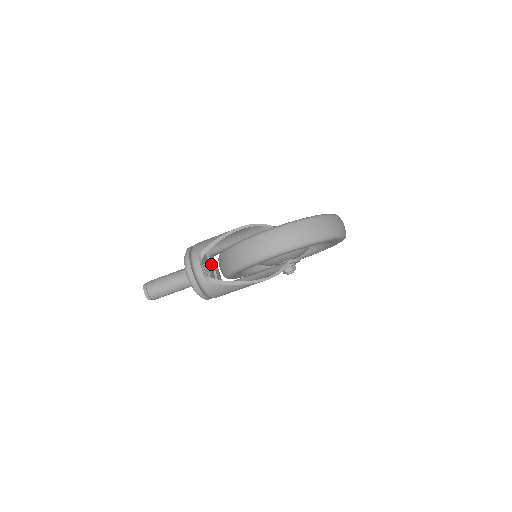
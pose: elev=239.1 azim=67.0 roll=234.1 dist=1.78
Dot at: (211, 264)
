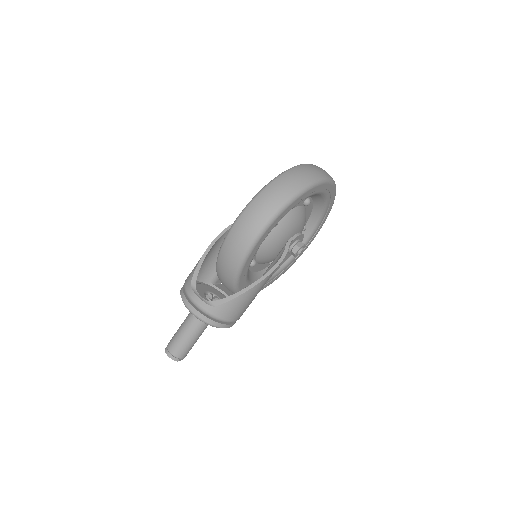
Dot at: (220, 291)
